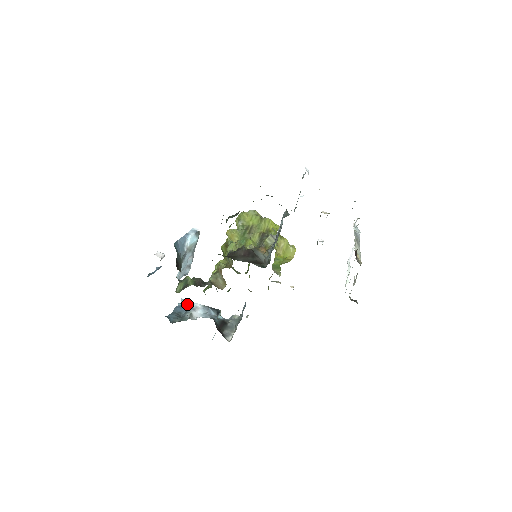
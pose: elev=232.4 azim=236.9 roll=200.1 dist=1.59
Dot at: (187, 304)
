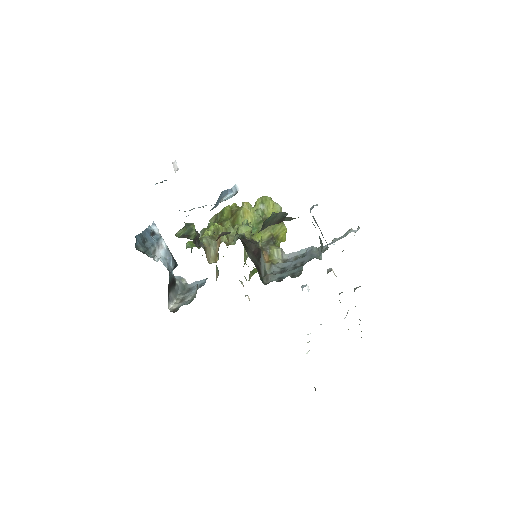
Dot at: (156, 233)
